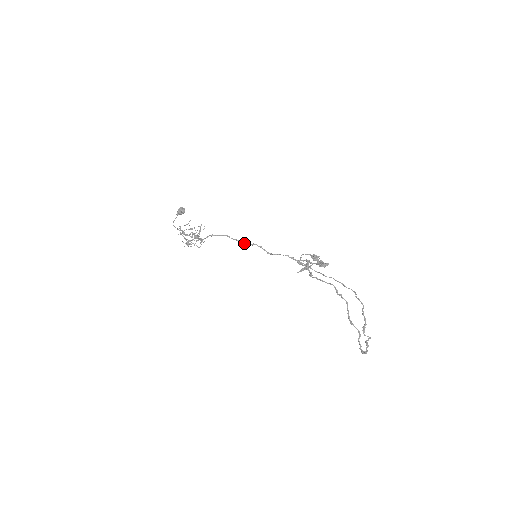
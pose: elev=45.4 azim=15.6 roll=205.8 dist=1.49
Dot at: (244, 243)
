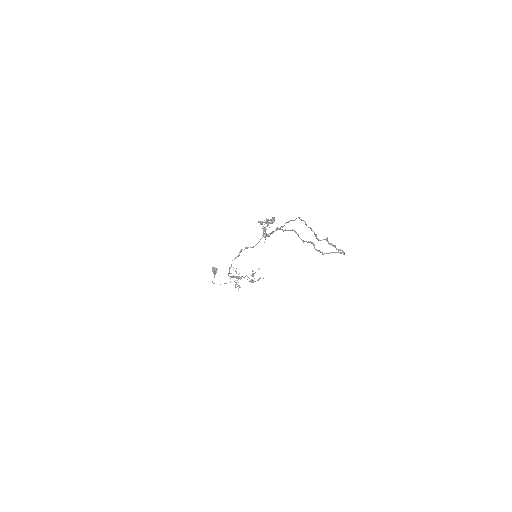
Dot at: (239, 255)
